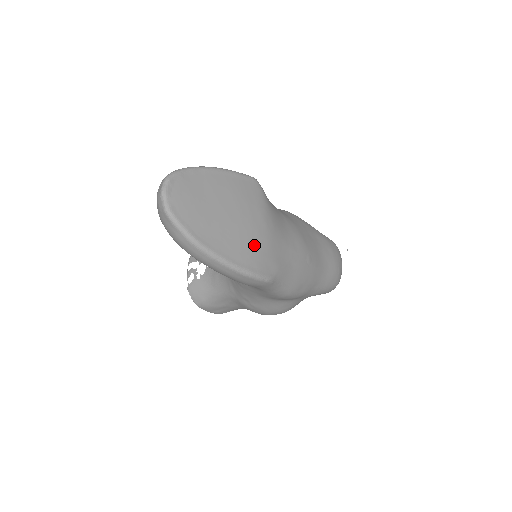
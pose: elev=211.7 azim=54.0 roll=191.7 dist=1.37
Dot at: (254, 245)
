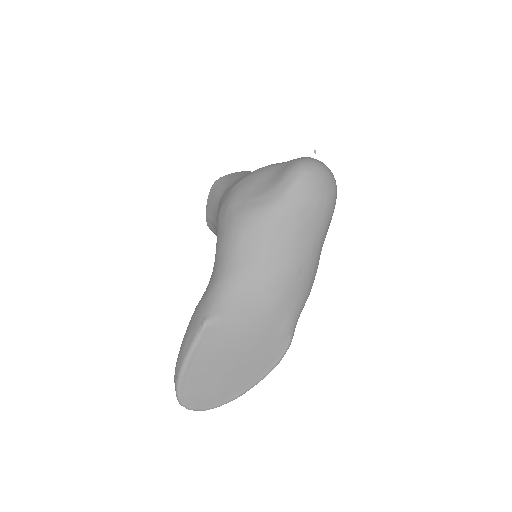
Dot at: (260, 355)
